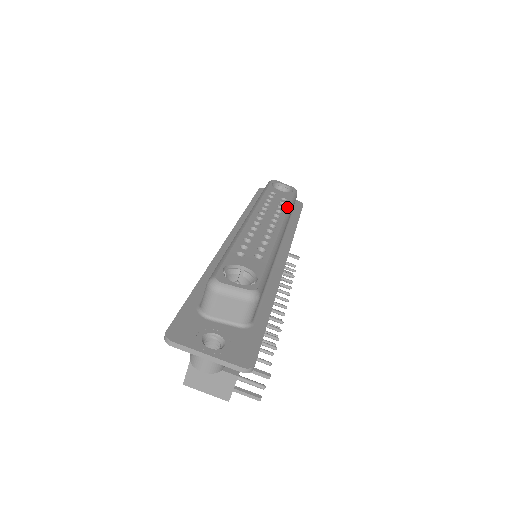
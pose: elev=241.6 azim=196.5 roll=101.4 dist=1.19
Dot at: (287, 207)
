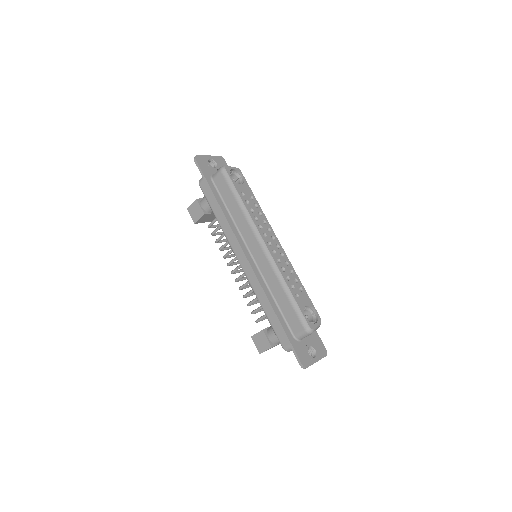
Dot at: (261, 210)
